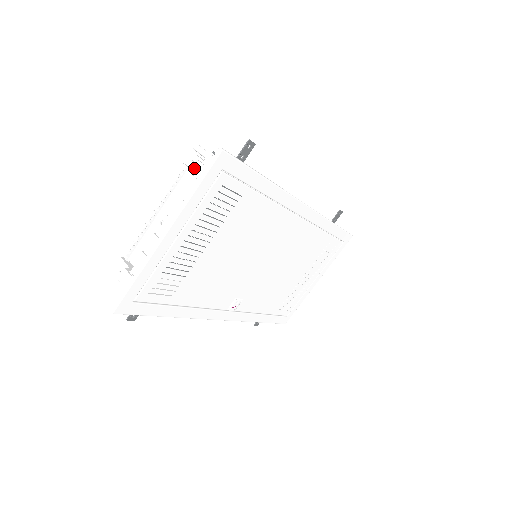
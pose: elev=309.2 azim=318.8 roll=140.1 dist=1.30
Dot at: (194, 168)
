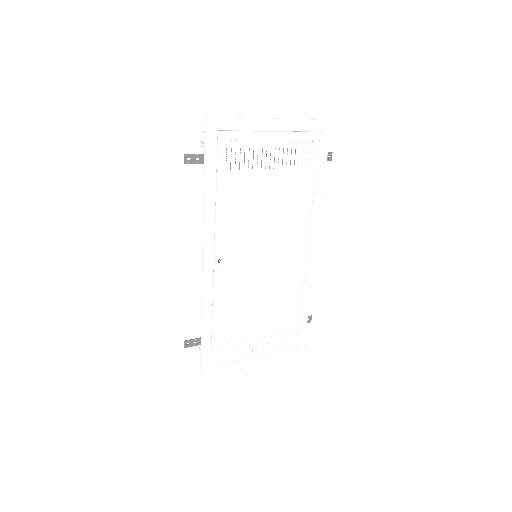
Dot at: occluded
